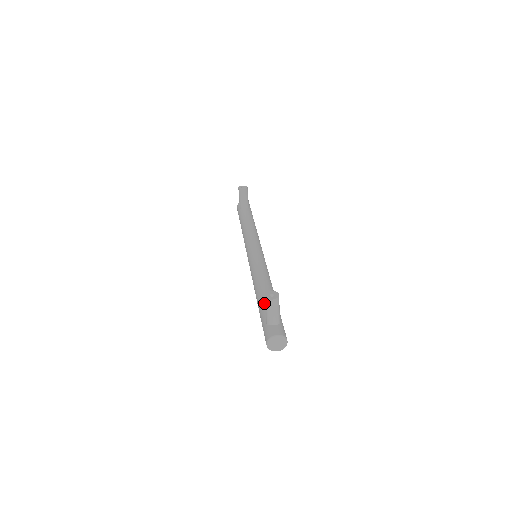
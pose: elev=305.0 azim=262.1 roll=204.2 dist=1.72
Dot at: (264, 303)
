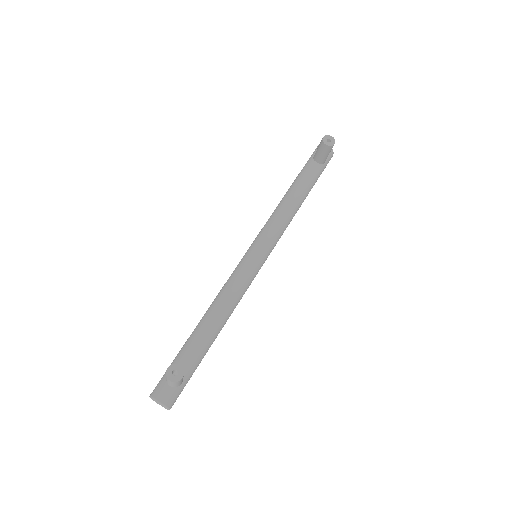
Dot at: (191, 344)
